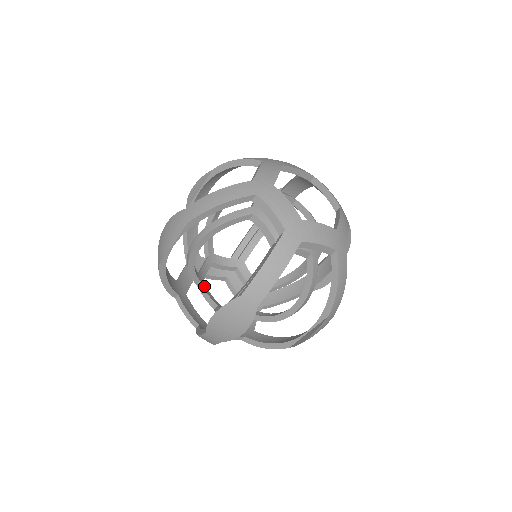
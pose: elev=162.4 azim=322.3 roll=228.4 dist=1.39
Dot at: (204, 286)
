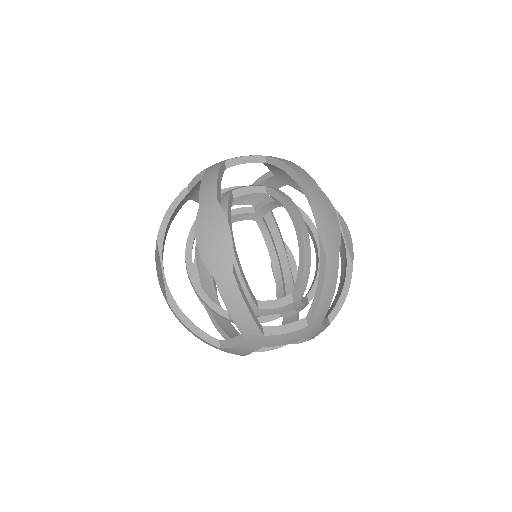
Dot at: (263, 304)
